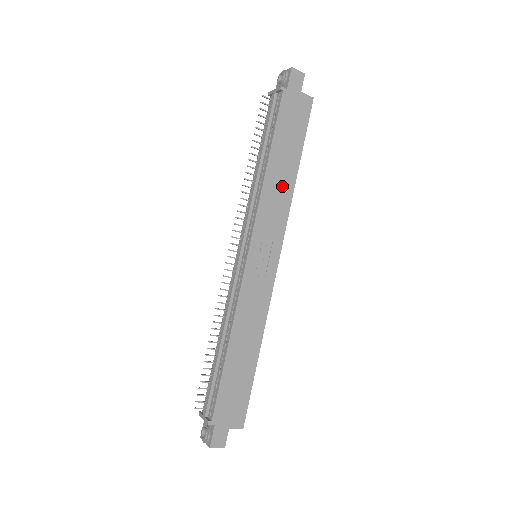
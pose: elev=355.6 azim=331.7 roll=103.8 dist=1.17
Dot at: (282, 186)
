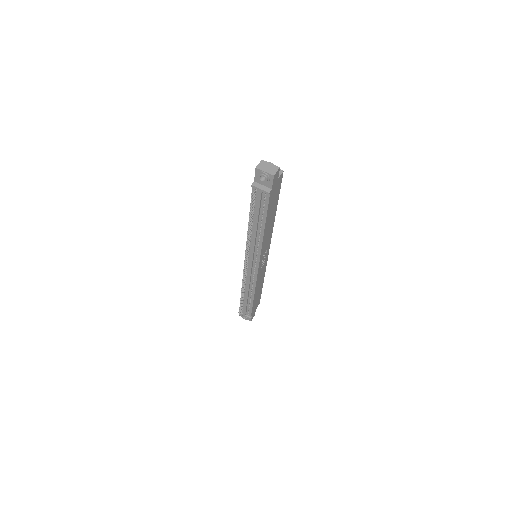
Dot at: (270, 227)
